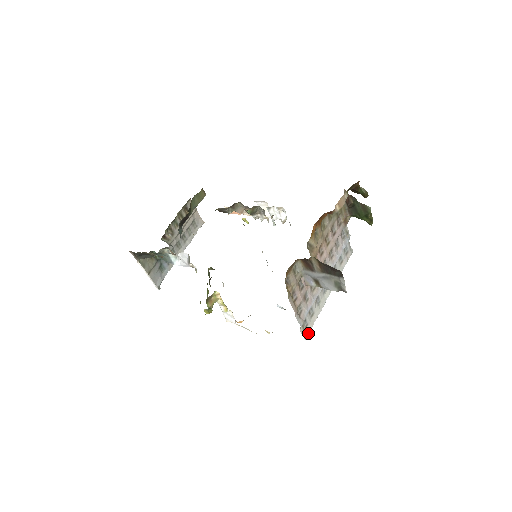
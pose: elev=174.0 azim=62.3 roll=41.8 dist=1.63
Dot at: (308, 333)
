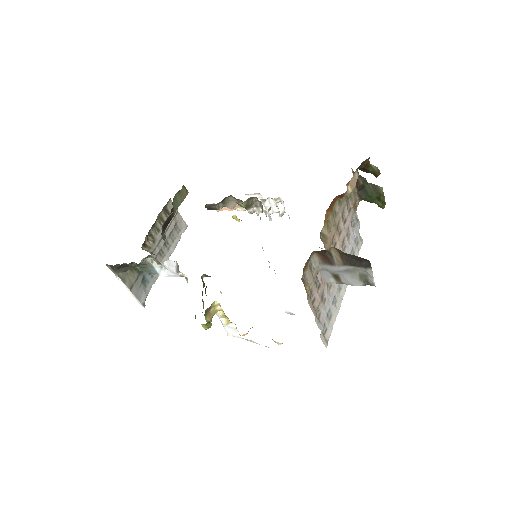
Dot at: (328, 339)
